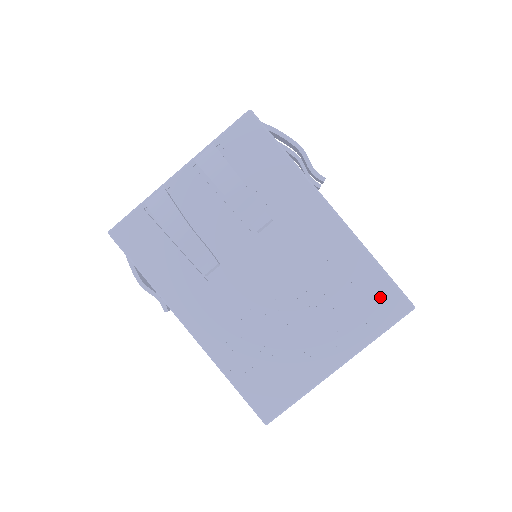
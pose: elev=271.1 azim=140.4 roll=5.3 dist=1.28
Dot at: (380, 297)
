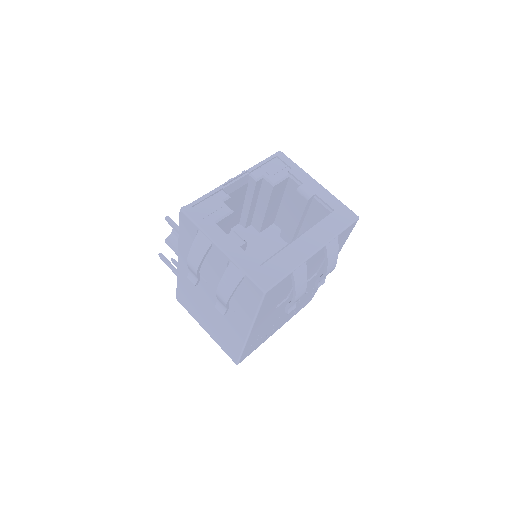
Dot at: occluded
